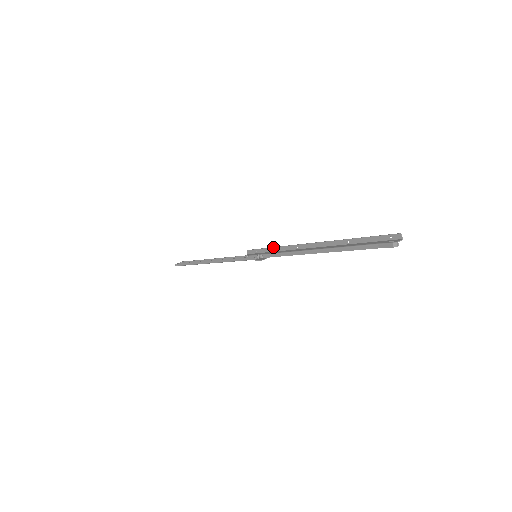
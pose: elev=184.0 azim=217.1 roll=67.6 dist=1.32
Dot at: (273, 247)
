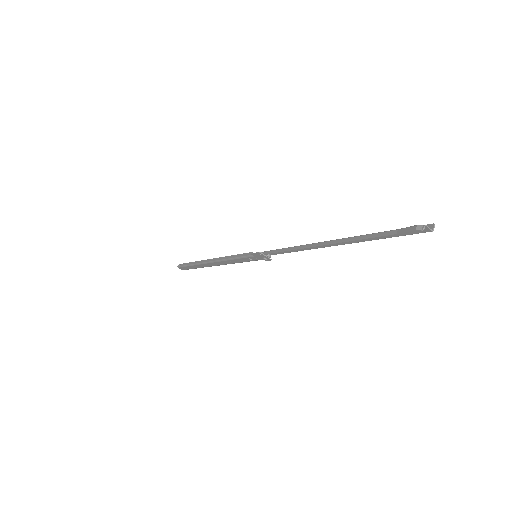
Dot at: occluded
